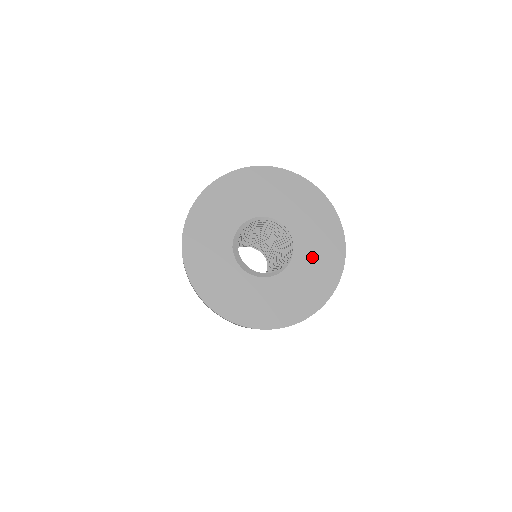
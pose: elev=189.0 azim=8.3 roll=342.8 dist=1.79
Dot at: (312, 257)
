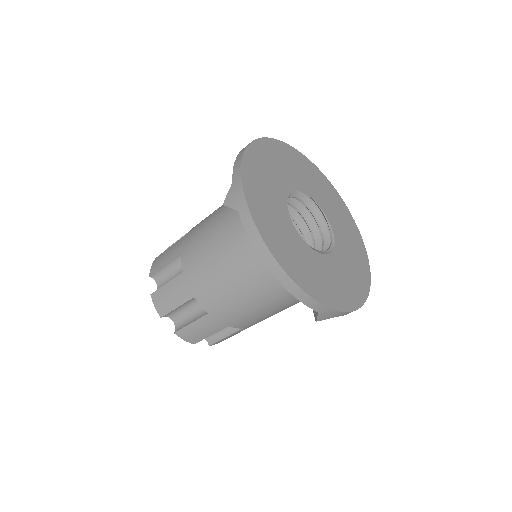
Dot at: (343, 231)
